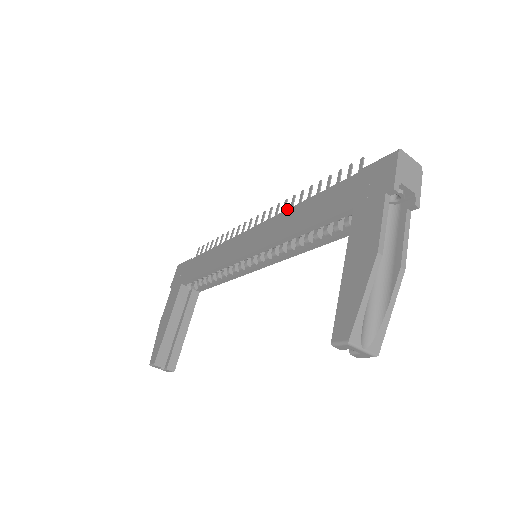
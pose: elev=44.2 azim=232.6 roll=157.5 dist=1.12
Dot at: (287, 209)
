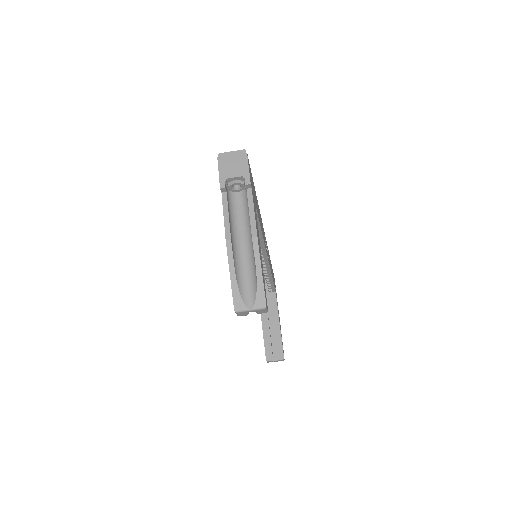
Dot at: occluded
